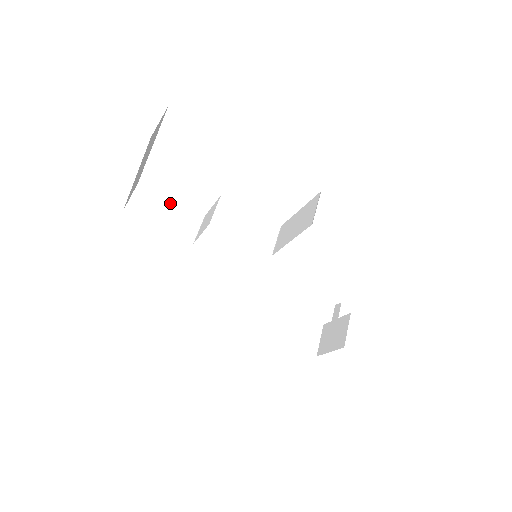
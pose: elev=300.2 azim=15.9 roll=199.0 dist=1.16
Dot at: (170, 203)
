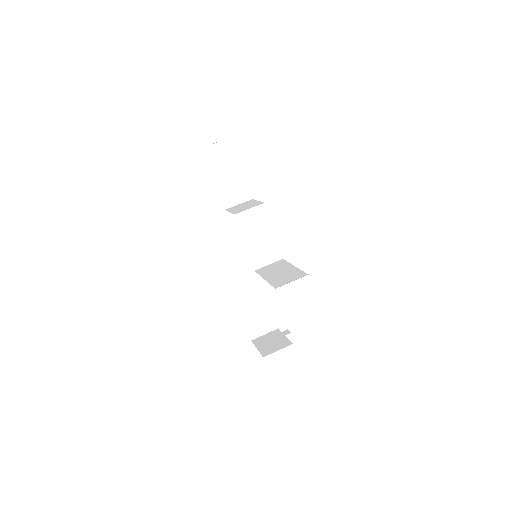
Dot at: (238, 170)
